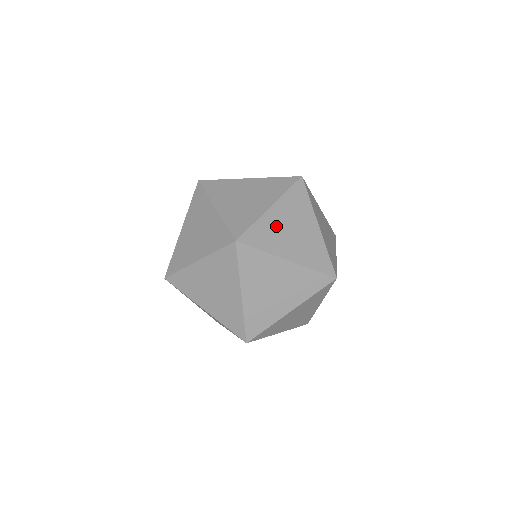
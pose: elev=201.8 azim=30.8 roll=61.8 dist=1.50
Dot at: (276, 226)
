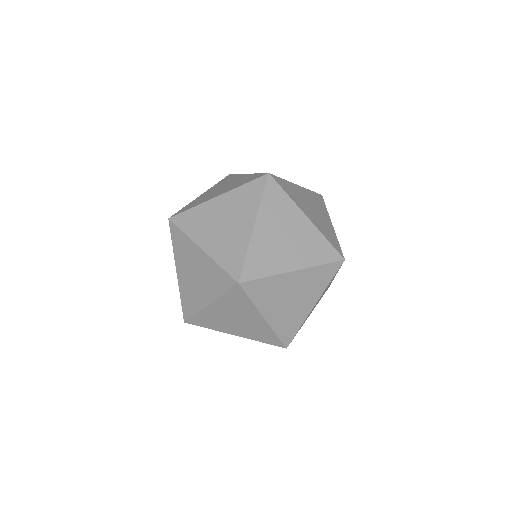
Dot at: occluded
